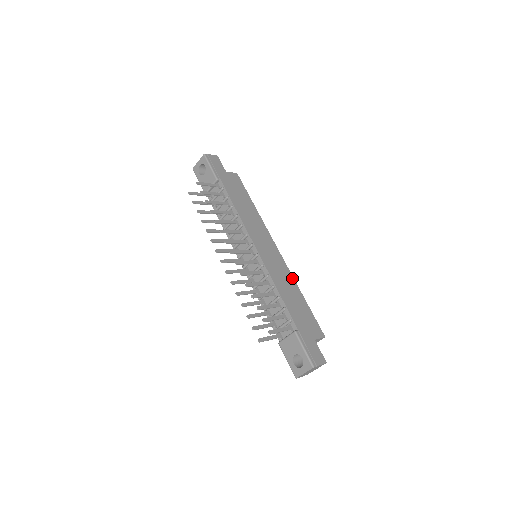
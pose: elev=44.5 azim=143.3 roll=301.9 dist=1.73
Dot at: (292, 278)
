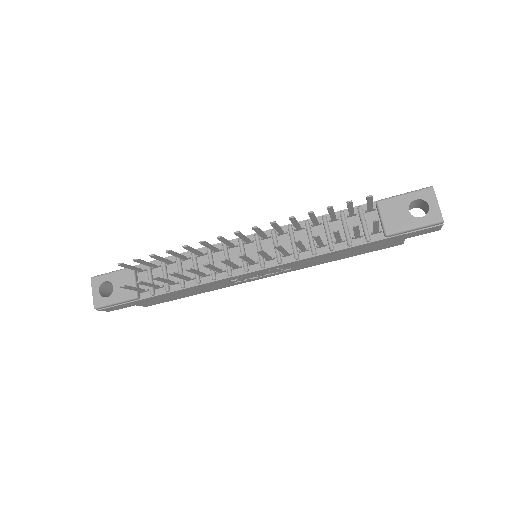
Dot at: occluded
